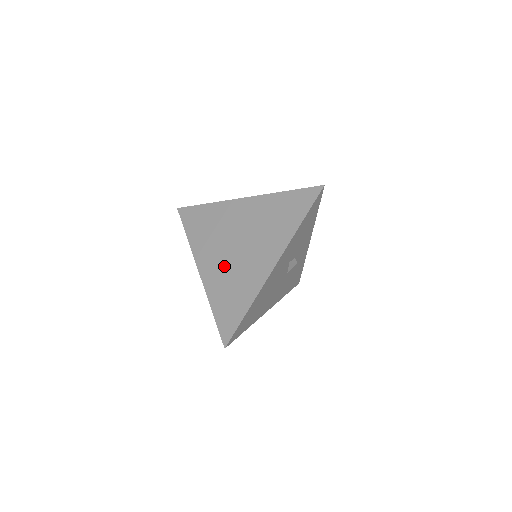
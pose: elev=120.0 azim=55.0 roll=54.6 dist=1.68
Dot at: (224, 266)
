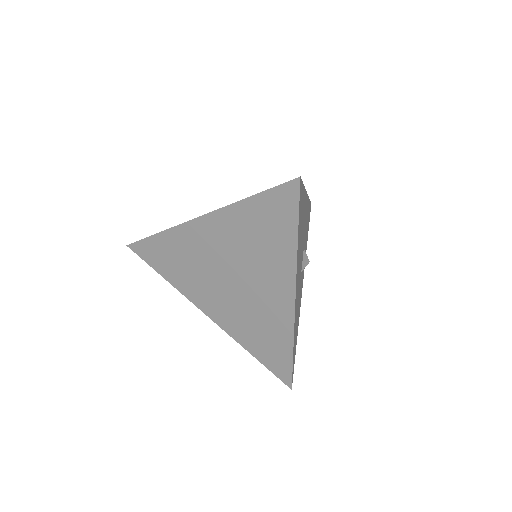
Dot at: occluded
